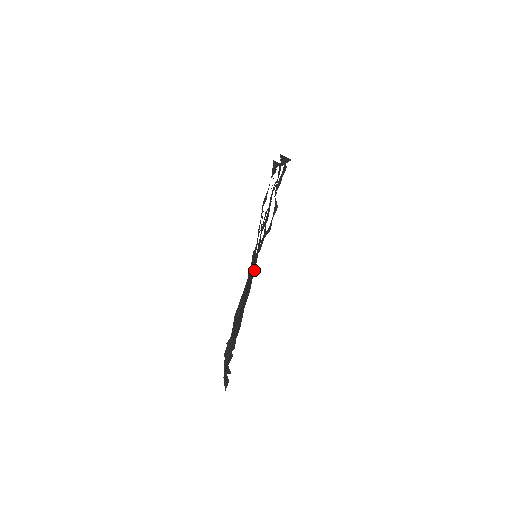
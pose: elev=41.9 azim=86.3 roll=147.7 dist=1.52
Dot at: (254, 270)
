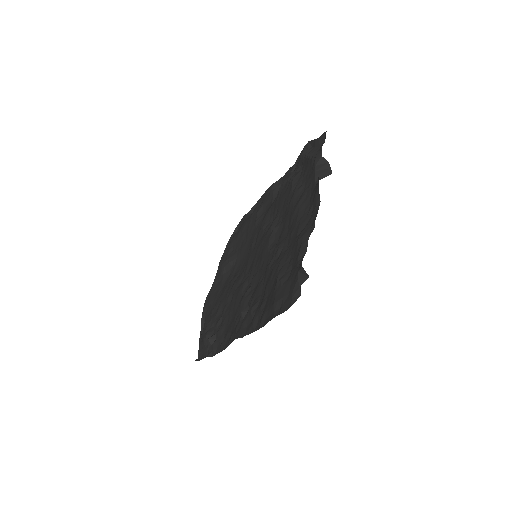
Dot at: (250, 264)
